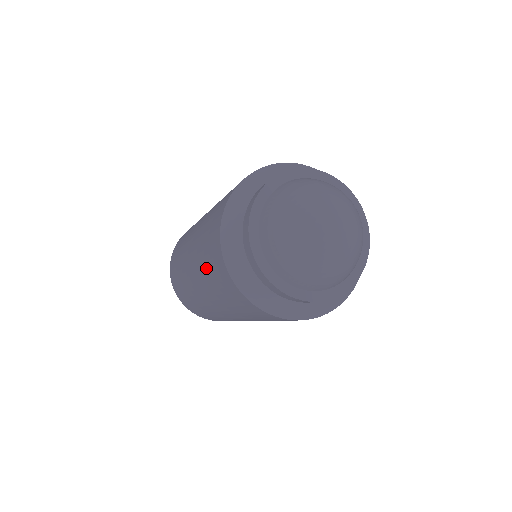
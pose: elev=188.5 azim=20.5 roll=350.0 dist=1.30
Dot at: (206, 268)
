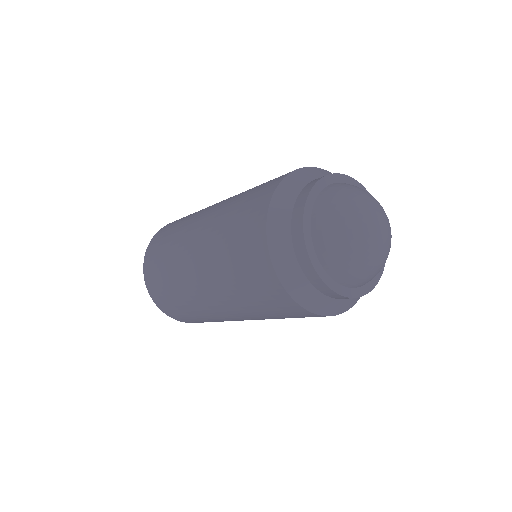
Dot at: (231, 215)
